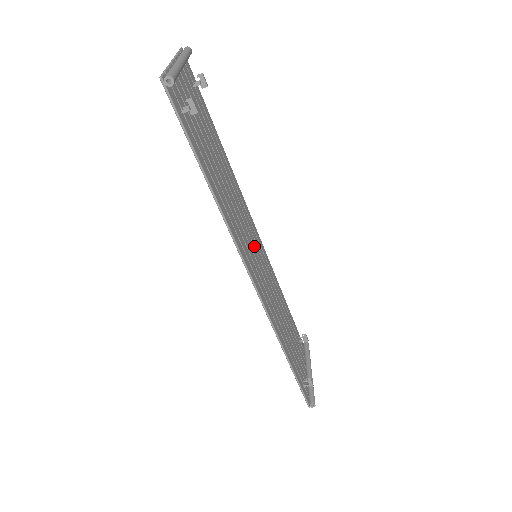
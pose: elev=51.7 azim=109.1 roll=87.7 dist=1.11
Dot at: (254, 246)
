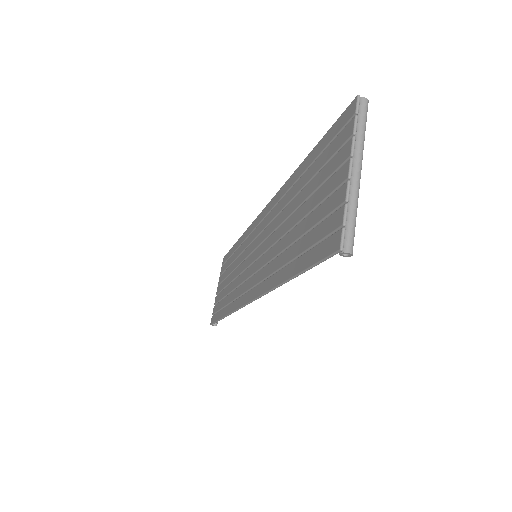
Dot at: occluded
